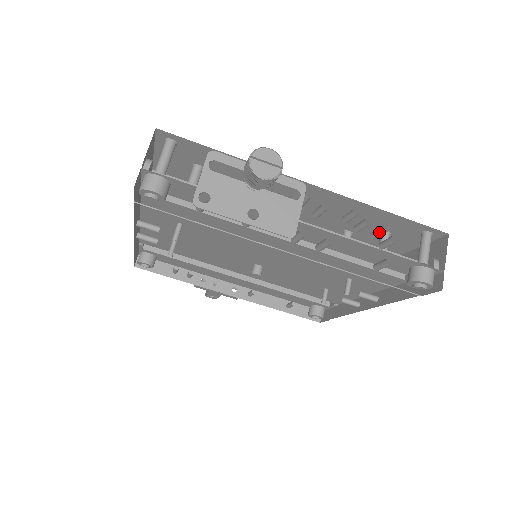
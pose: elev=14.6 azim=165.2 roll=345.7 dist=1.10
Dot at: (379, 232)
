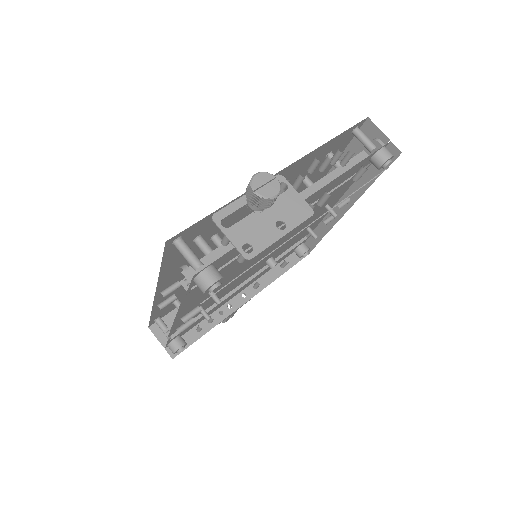
Dot at: (338, 157)
